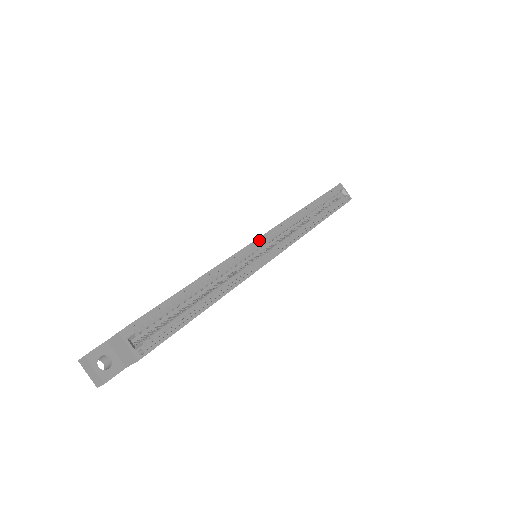
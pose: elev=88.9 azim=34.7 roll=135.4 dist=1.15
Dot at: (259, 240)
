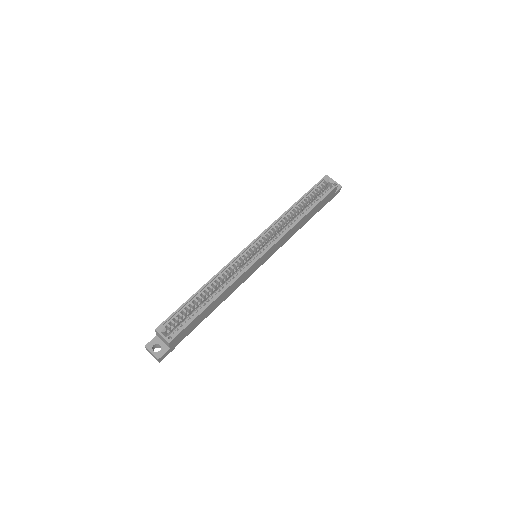
Dot at: (251, 245)
